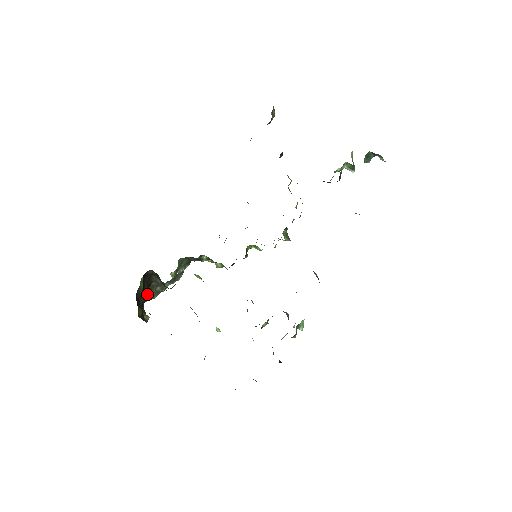
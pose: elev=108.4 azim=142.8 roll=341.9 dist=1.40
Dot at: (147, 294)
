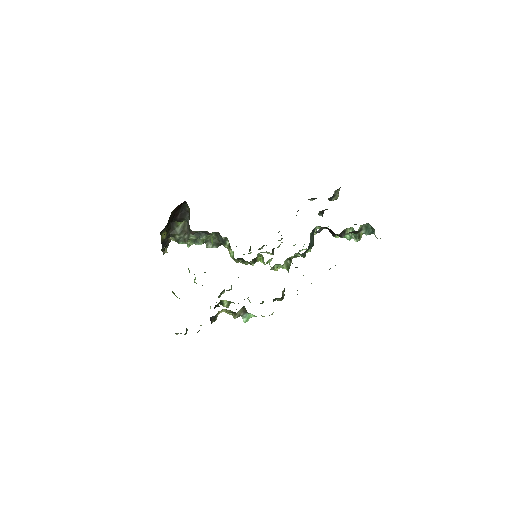
Dot at: (177, 232)
